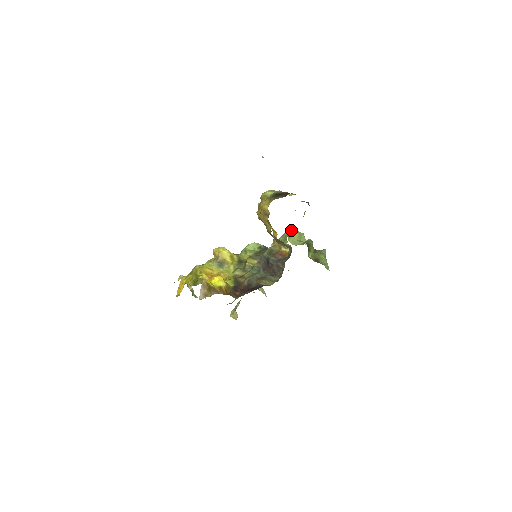
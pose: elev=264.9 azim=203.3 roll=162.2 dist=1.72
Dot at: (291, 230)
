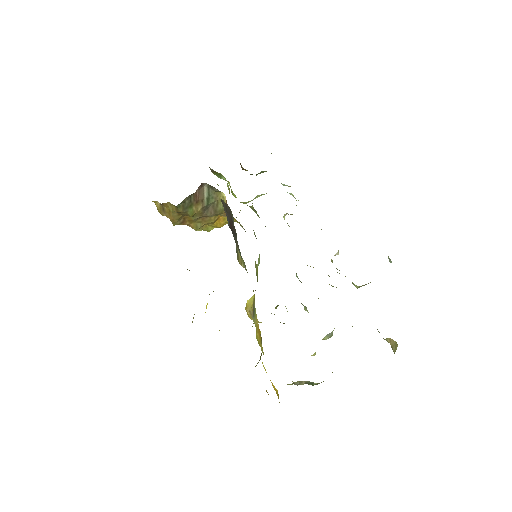
Dot at: occluded
